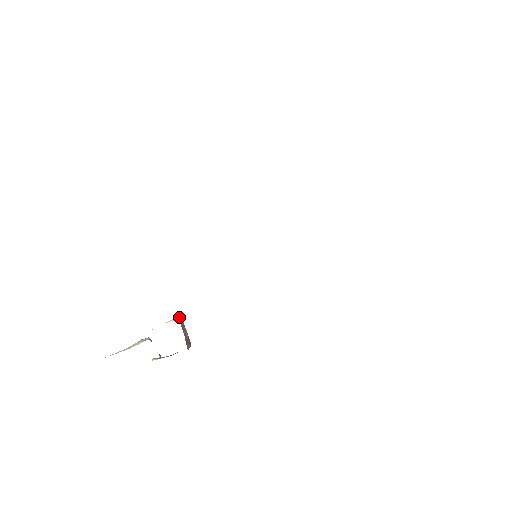
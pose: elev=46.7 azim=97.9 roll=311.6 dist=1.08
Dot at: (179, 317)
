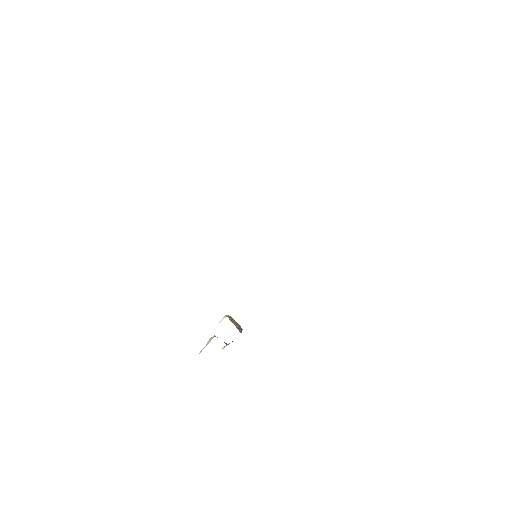
Dot at: occluded
